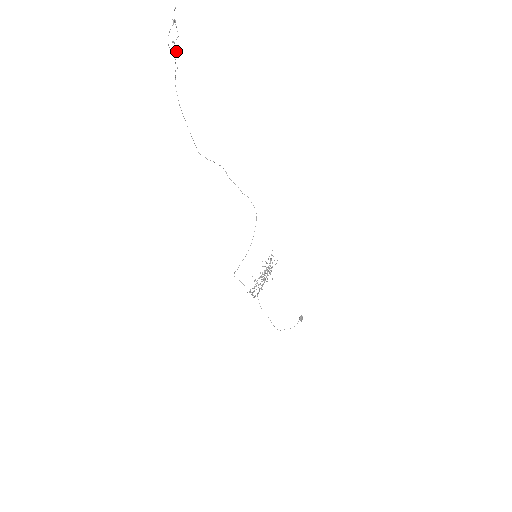
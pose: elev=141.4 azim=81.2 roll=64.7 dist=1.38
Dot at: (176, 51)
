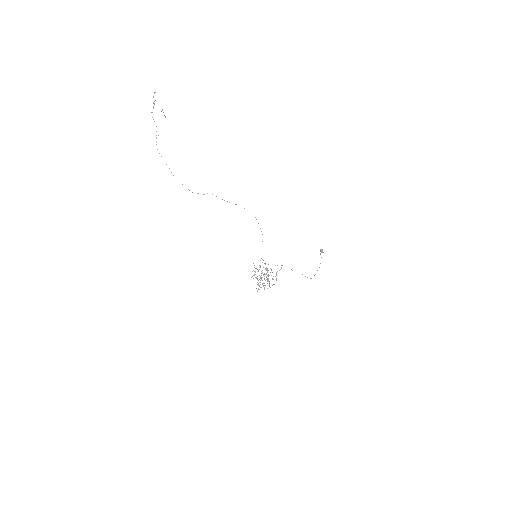
Dot at: (165, 116)
